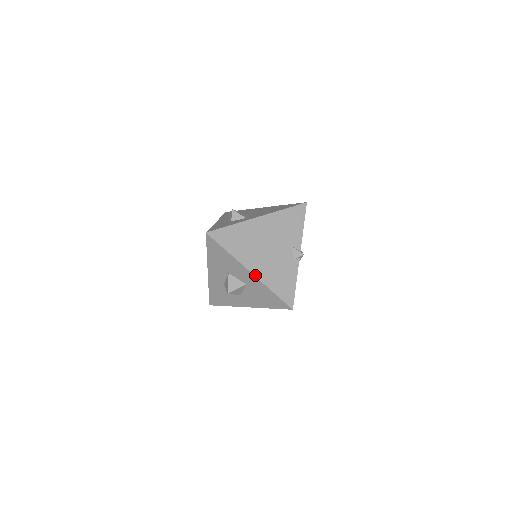
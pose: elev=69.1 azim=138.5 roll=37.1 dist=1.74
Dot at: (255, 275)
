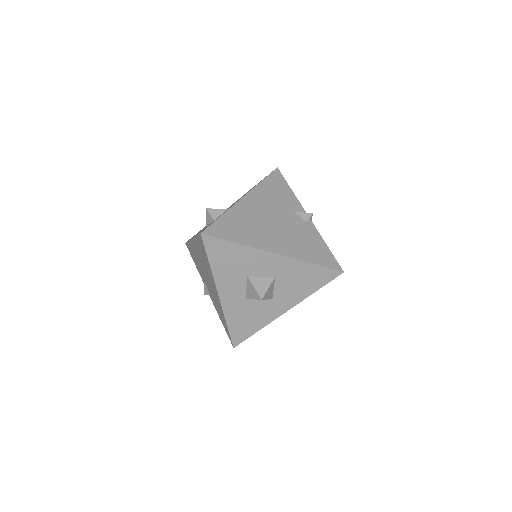
Dot at: (283, 255)
